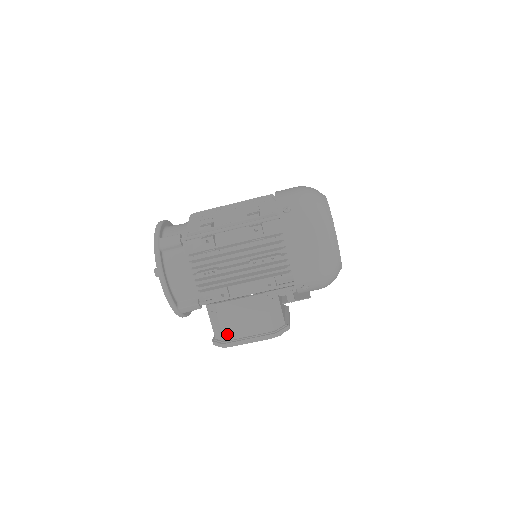
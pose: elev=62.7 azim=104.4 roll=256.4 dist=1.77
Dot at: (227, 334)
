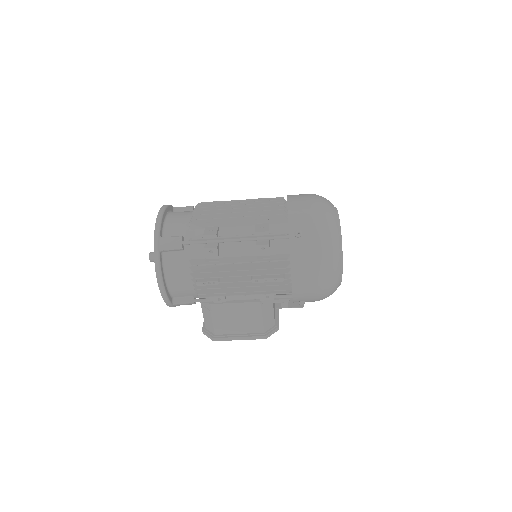
Dot at: (218, 329)
